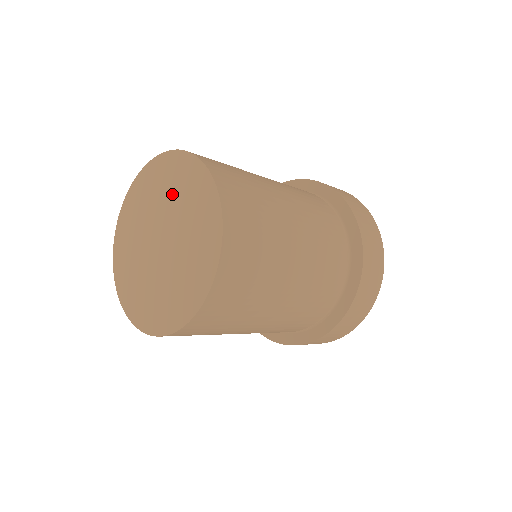
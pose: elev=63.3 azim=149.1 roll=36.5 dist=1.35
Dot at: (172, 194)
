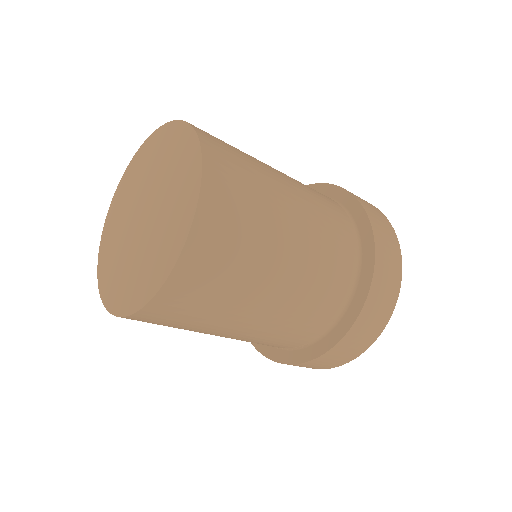
Dot at: (168, 171)
